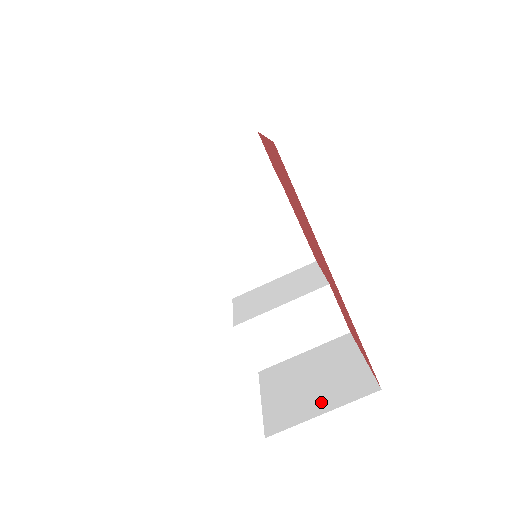
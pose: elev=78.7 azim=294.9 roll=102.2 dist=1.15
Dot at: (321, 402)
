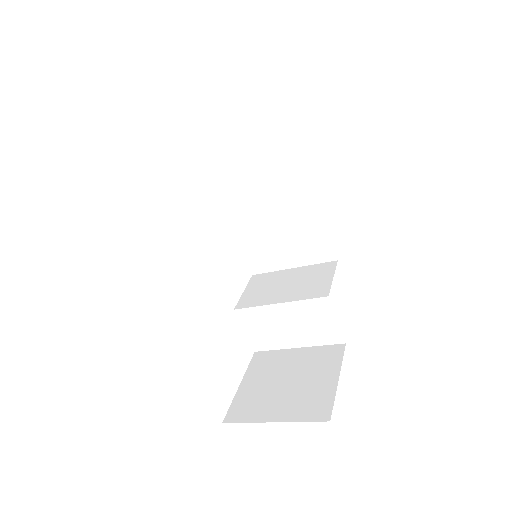
Dot at: (279, 409)
